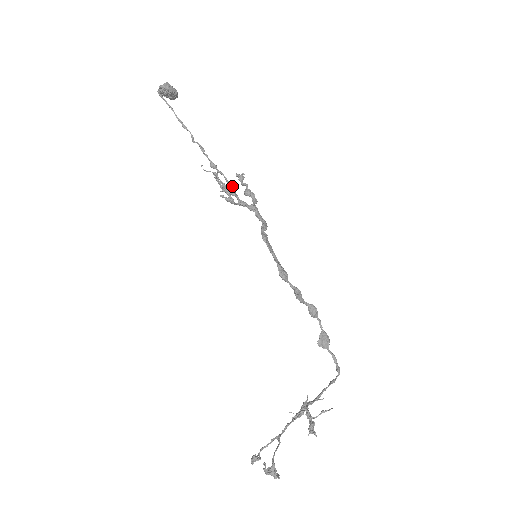
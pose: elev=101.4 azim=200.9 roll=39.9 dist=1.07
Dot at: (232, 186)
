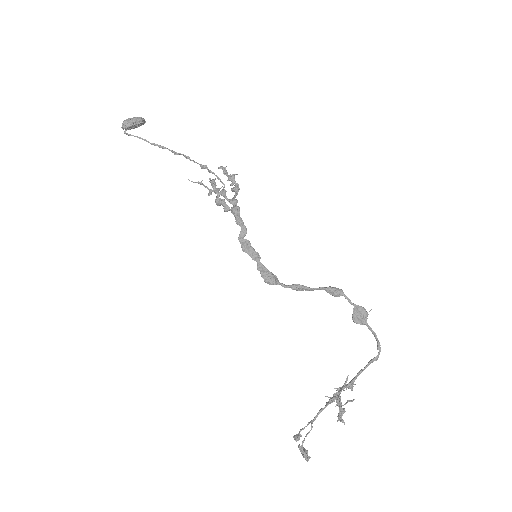
Dot at: (222, 183)
